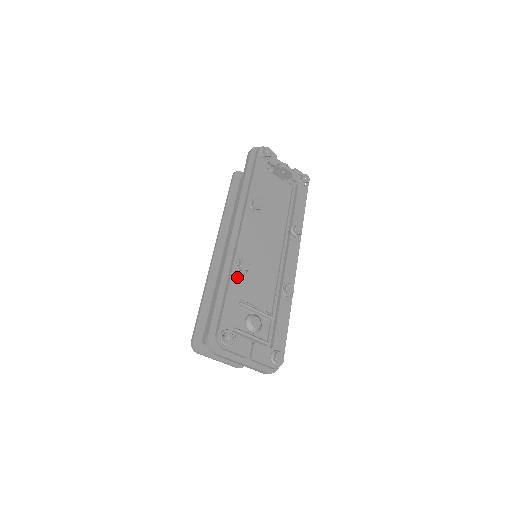
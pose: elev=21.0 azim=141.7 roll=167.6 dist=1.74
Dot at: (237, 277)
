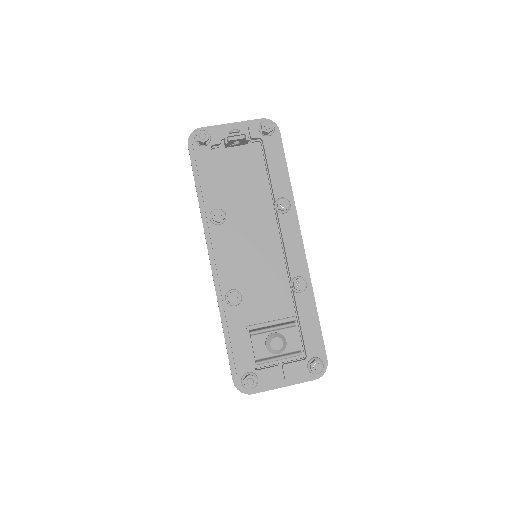
Dot at: (233, 312)
